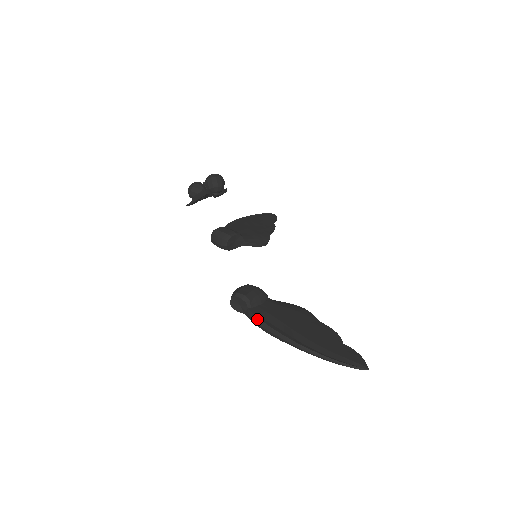
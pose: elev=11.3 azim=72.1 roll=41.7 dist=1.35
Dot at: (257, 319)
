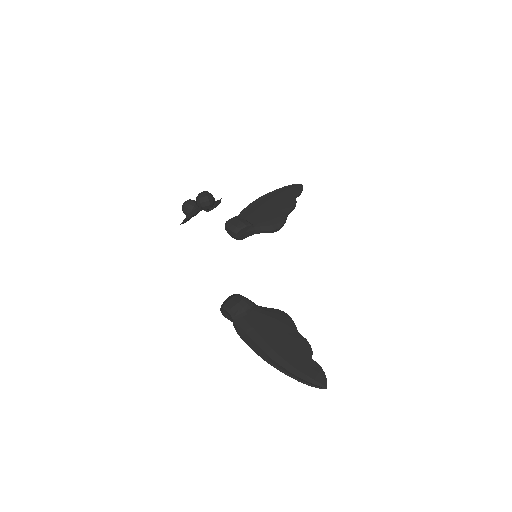
Dot at: (238, 331)
